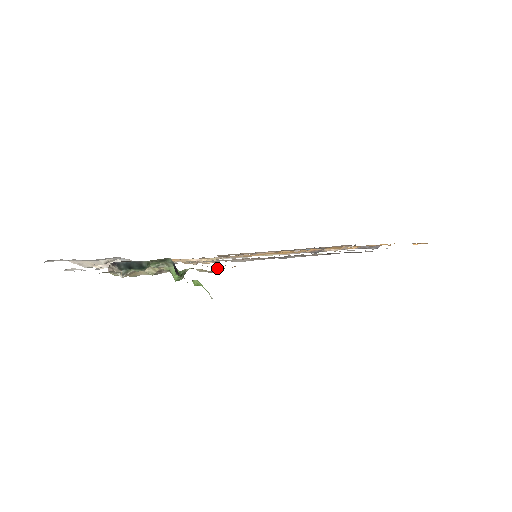
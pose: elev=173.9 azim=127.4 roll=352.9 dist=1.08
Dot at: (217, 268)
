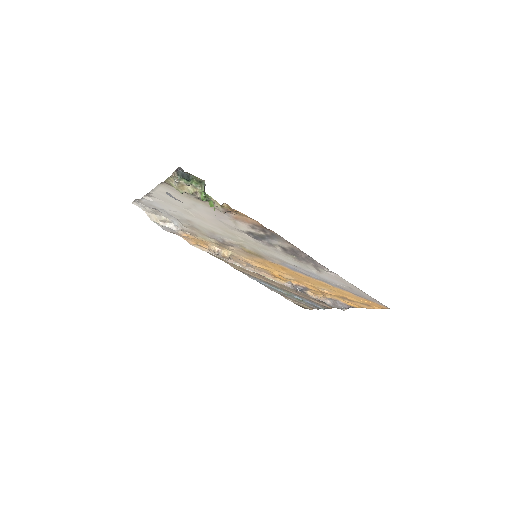
Dot at: (226, 206)
